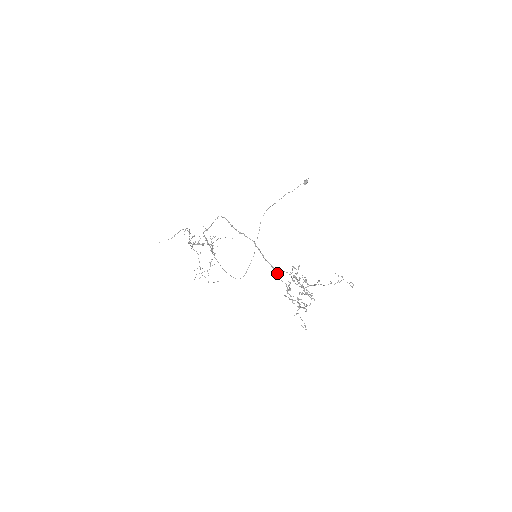
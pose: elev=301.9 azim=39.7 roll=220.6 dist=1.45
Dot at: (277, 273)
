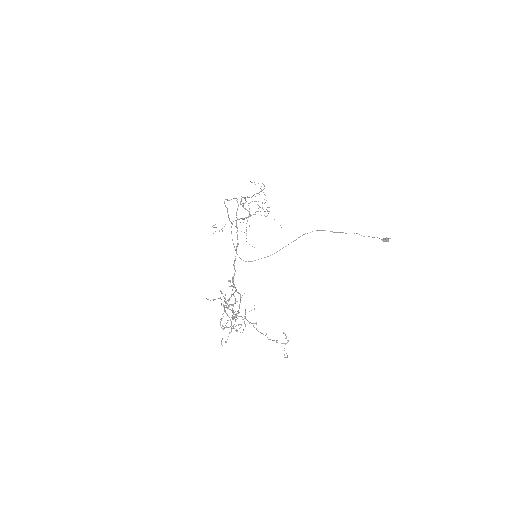
Dot at: (233, 283)
